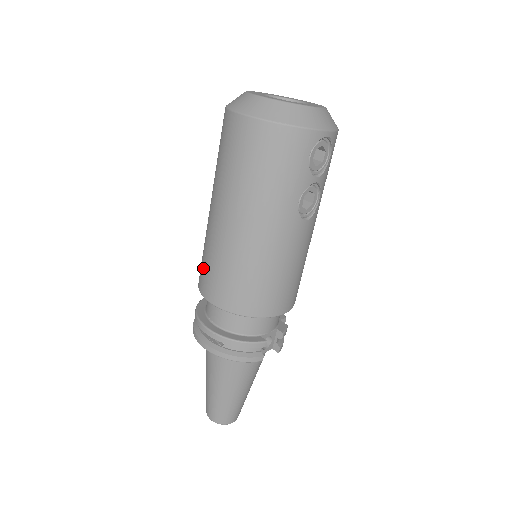
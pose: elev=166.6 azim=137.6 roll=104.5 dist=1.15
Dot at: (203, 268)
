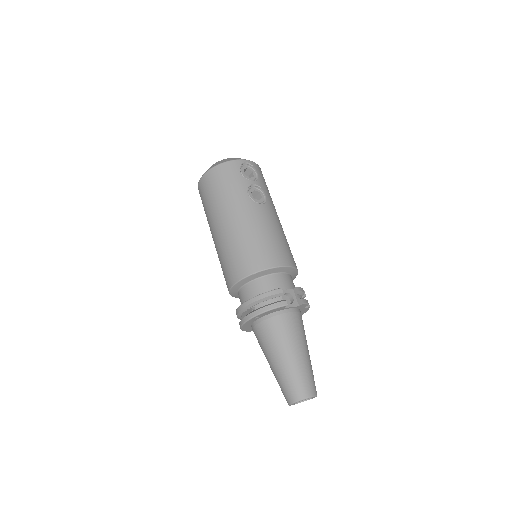
Dot at: (224, 275)
